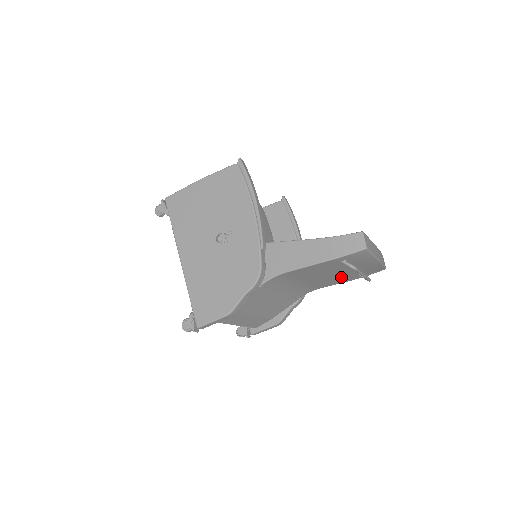
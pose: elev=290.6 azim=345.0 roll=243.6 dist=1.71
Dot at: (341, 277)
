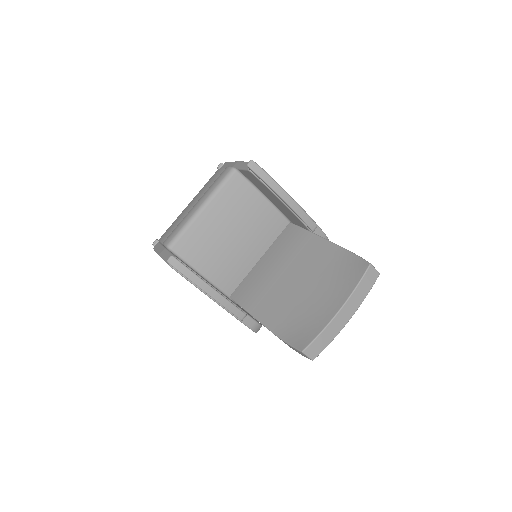
Dot at: occluded
